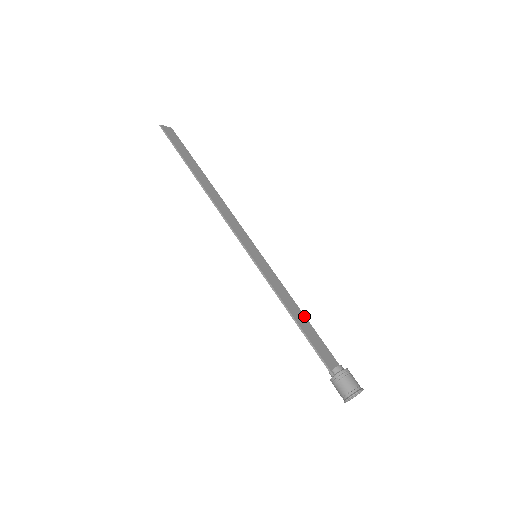
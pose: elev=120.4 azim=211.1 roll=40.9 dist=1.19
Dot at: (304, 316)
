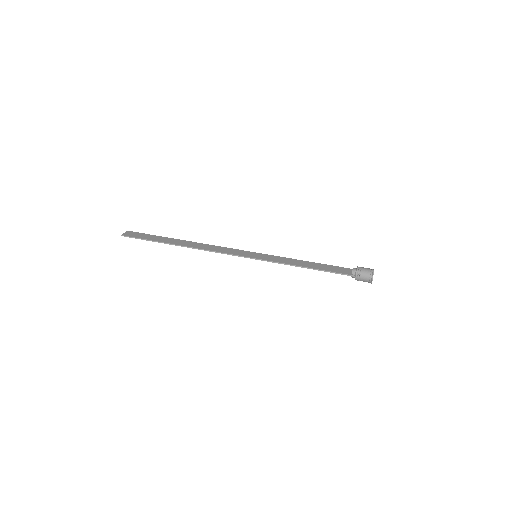
Dot at: (311, 262)
